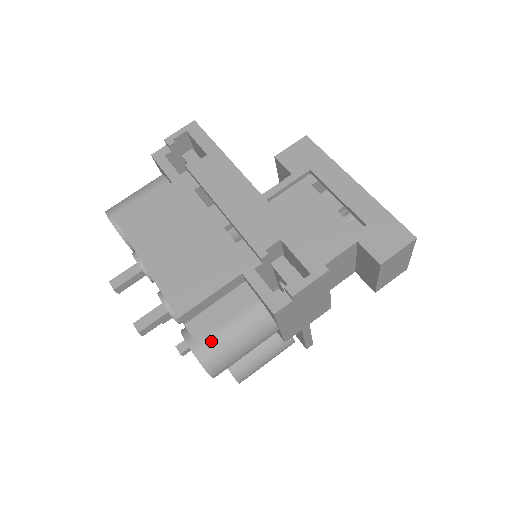
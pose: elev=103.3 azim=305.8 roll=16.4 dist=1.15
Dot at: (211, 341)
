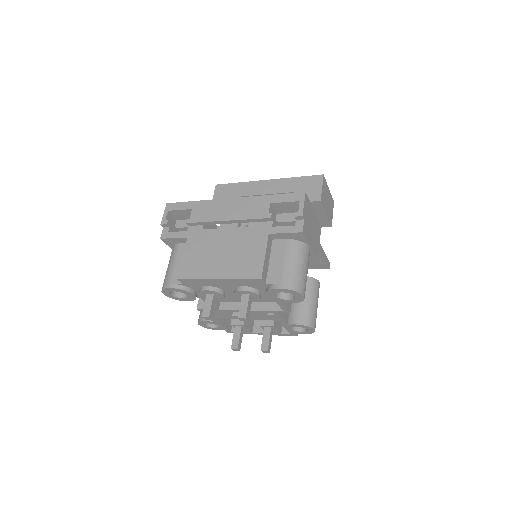
Dot at: (287, 276)
